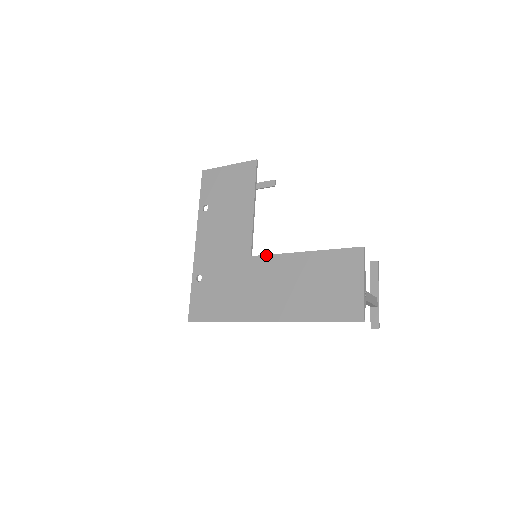
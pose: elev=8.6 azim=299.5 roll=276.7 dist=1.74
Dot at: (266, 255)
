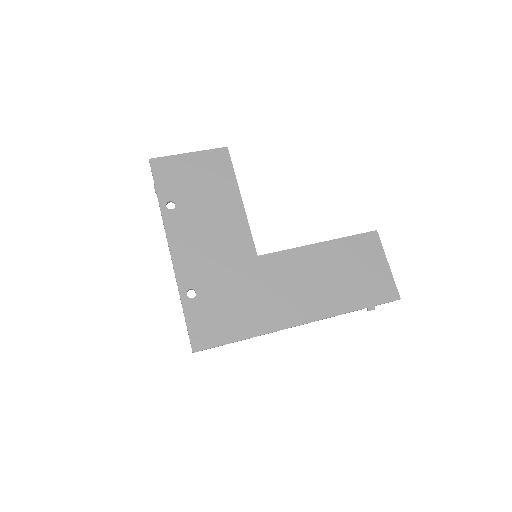
Dot at: (277, 252)
